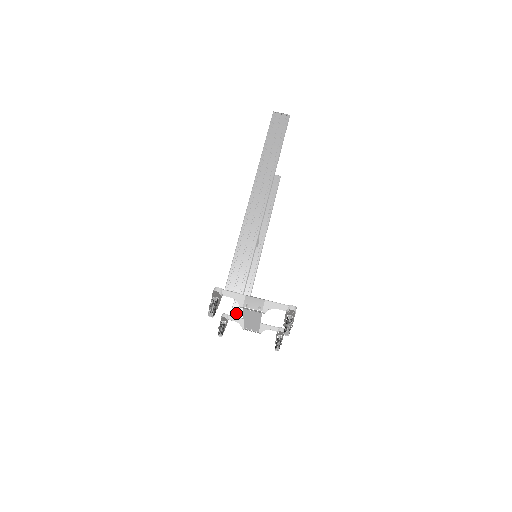
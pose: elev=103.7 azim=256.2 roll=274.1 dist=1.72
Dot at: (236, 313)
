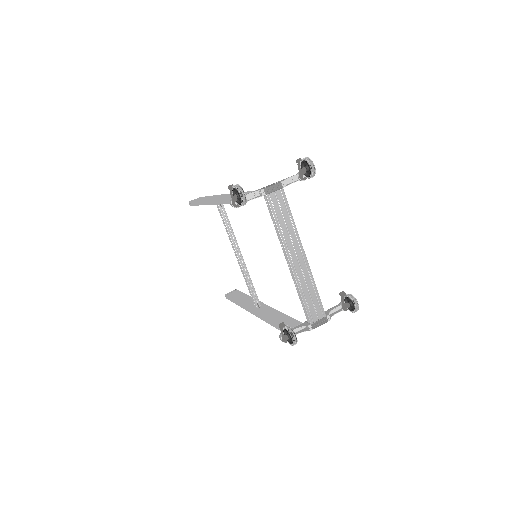
Dot at: occluded
